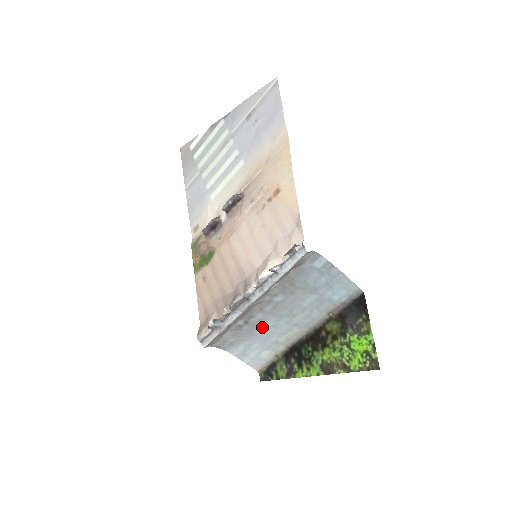
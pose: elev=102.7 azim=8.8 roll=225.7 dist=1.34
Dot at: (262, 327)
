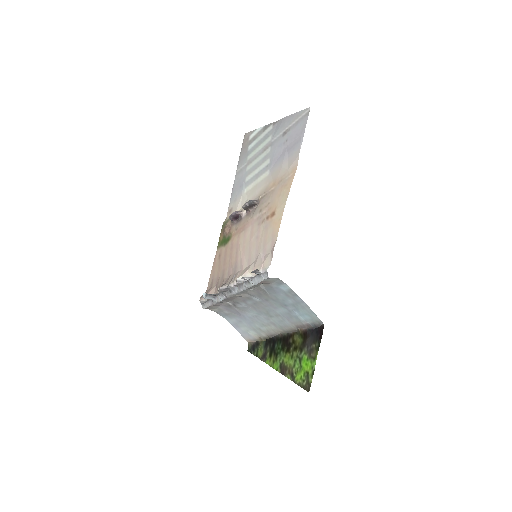
Dot at: (248, 313)
